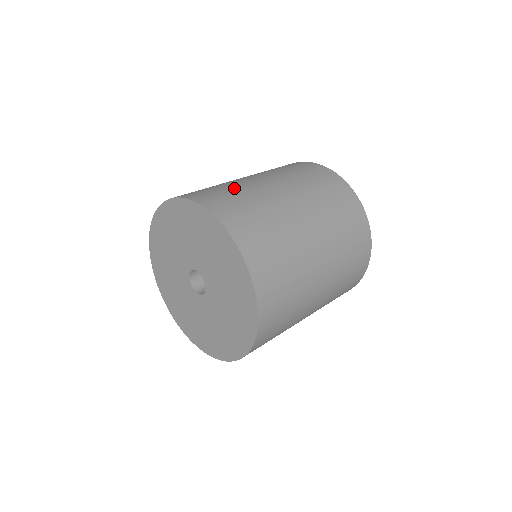
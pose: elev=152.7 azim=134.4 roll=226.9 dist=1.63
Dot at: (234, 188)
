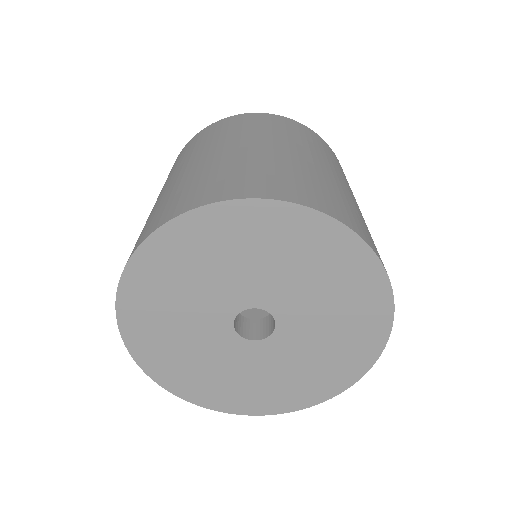
Dot at: occluded
